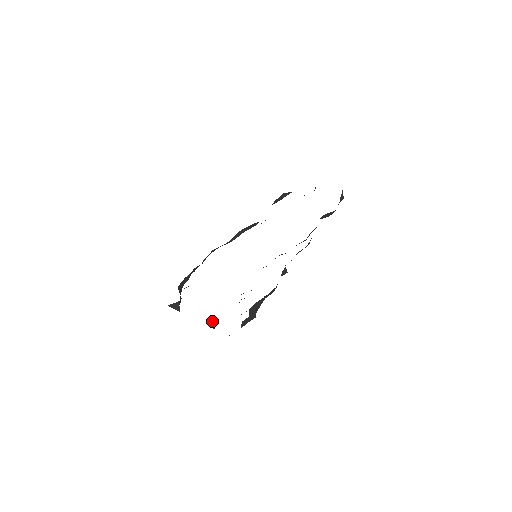
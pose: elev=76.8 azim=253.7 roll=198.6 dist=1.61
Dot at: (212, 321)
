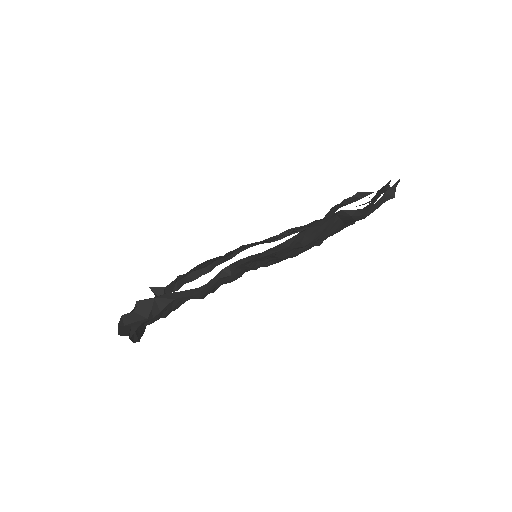
Dot at: occluded
